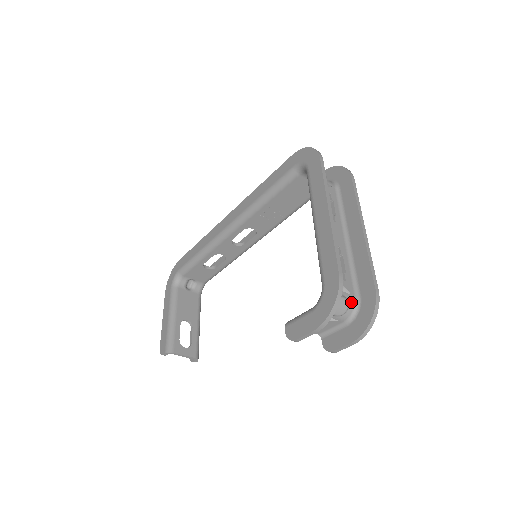
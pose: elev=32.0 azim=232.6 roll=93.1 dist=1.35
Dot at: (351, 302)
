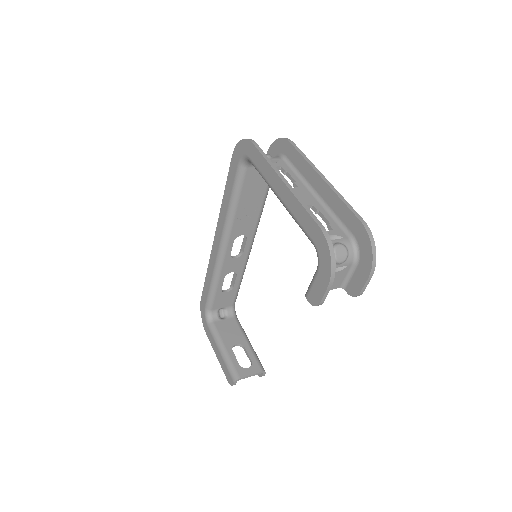
Dot at: (347, 244)
